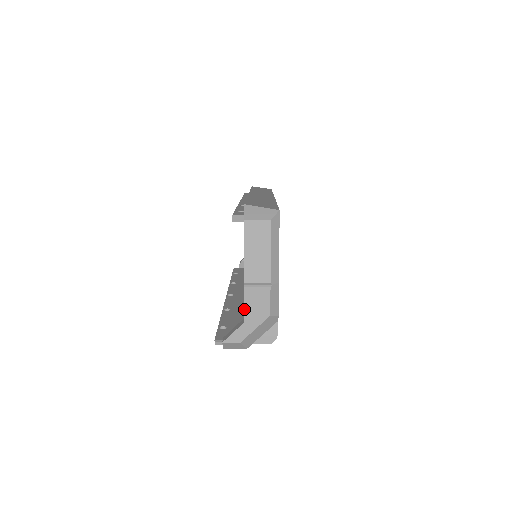
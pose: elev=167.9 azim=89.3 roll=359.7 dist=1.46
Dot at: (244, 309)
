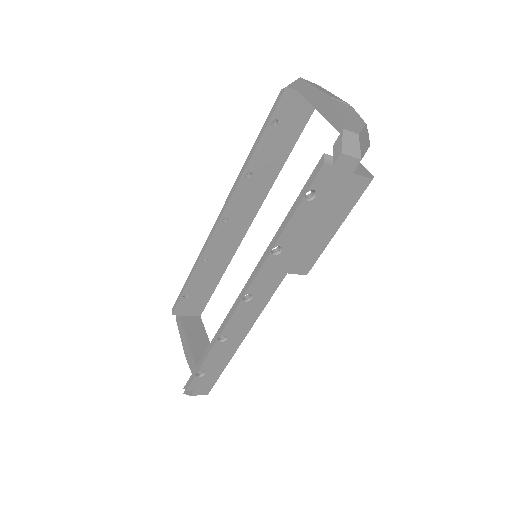
Dot at: (343, 112)
